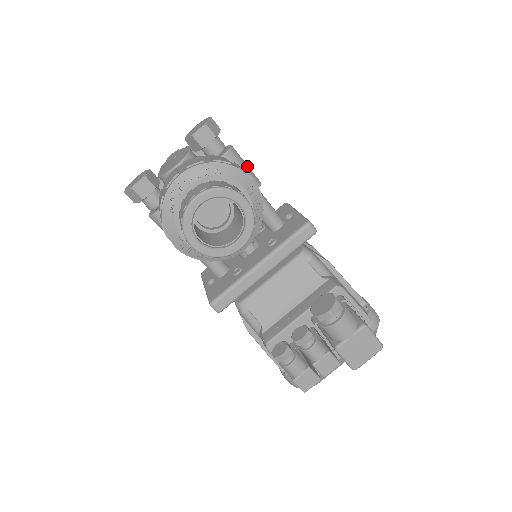
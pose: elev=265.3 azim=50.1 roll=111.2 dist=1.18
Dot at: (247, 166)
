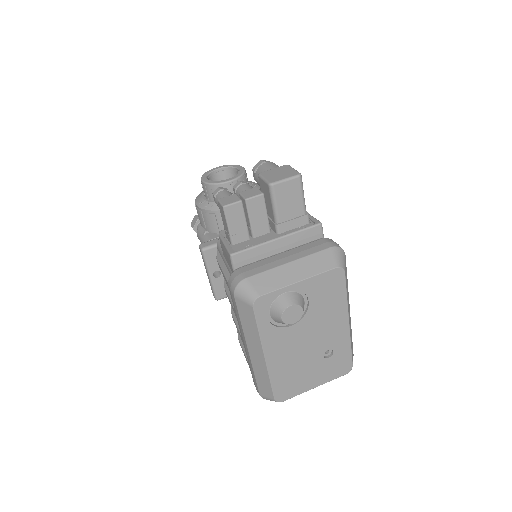
Dot at: occluded
